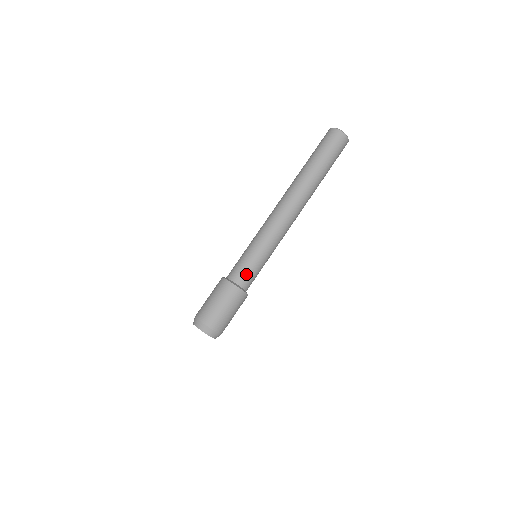
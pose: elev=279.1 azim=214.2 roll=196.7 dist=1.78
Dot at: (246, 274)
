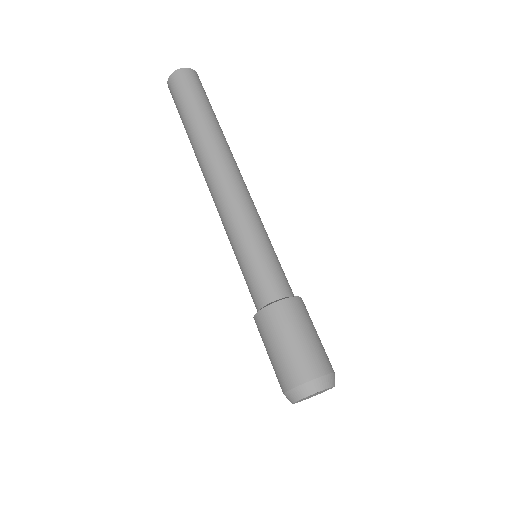
Dot at: (272, 279)
